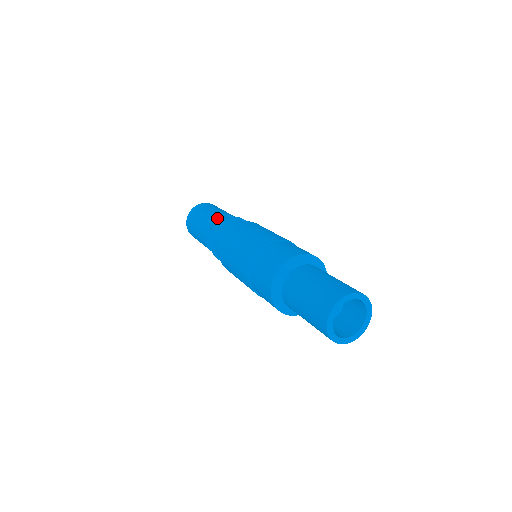
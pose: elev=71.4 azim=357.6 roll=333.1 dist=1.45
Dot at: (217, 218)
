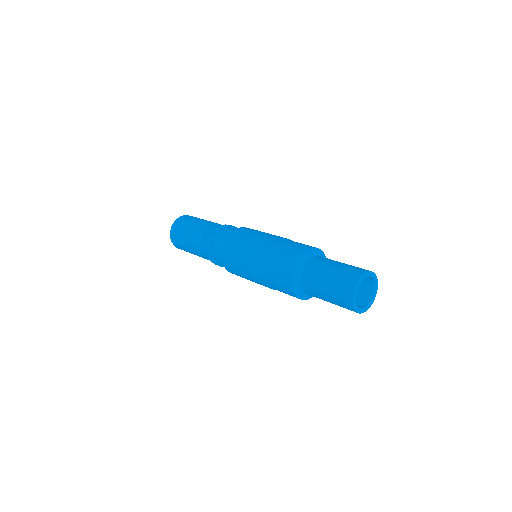
Dot at: occluded
